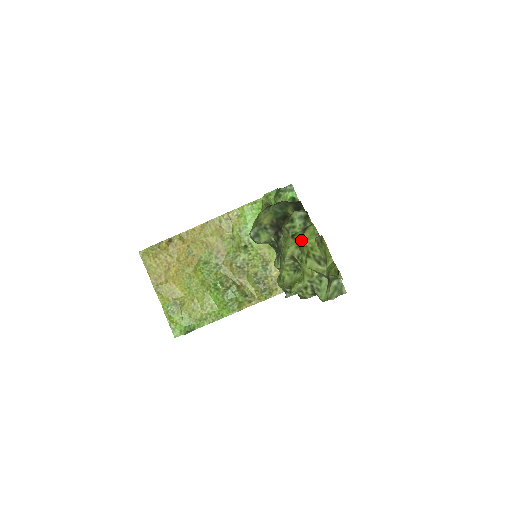
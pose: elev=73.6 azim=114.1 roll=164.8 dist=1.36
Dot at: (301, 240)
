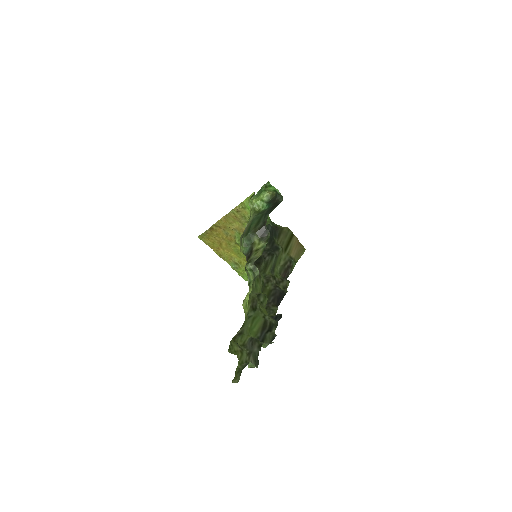
Dot at: occluded
